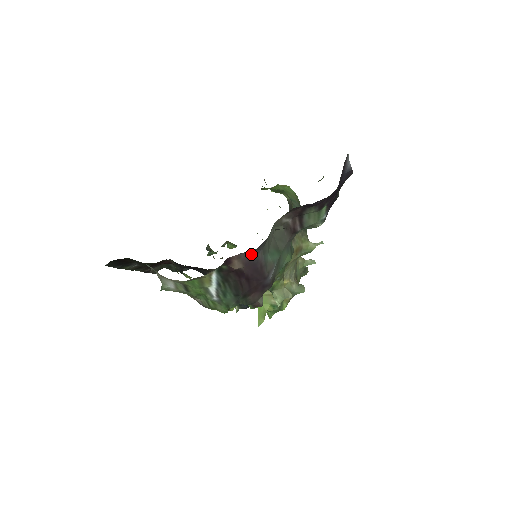
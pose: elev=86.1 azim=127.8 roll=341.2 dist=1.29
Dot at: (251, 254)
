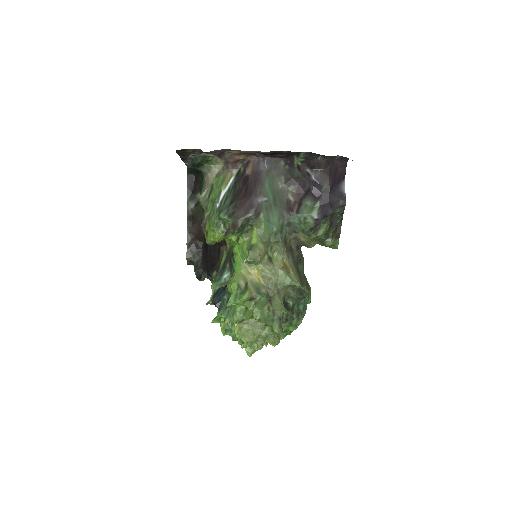
Dot at: (261, 165)
